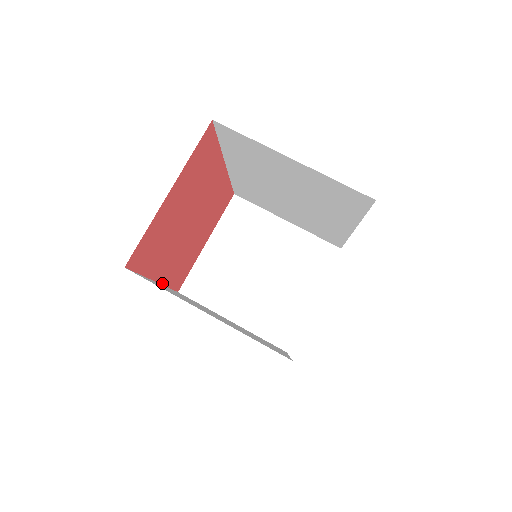
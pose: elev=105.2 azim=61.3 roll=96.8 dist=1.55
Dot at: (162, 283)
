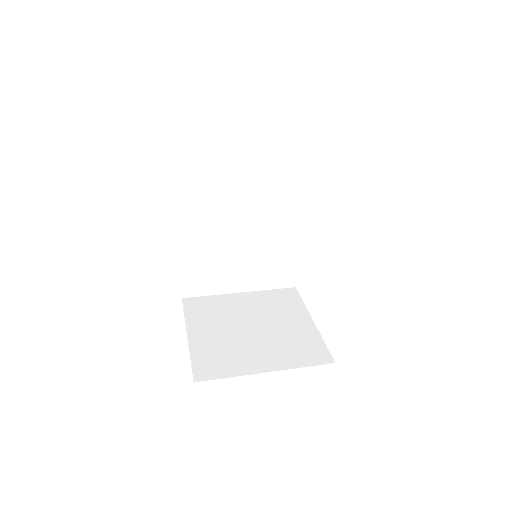
Dot at: occluded
